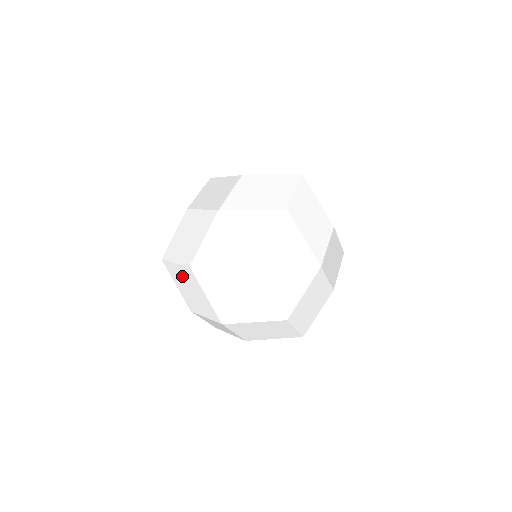
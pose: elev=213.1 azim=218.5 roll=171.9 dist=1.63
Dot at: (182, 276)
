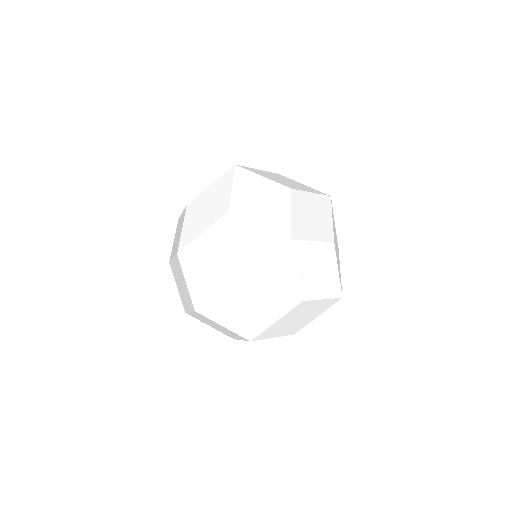
Dot at: (180, 222)
